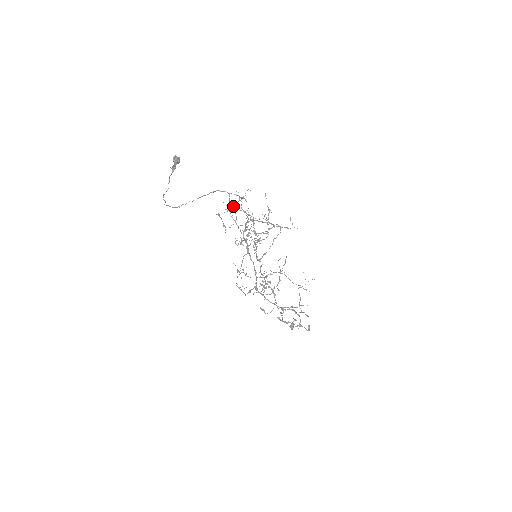
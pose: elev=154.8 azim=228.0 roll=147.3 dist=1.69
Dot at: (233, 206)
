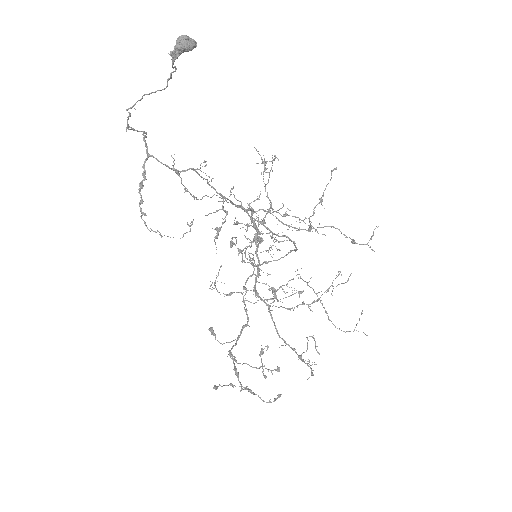
Dot at: (143, 179)
